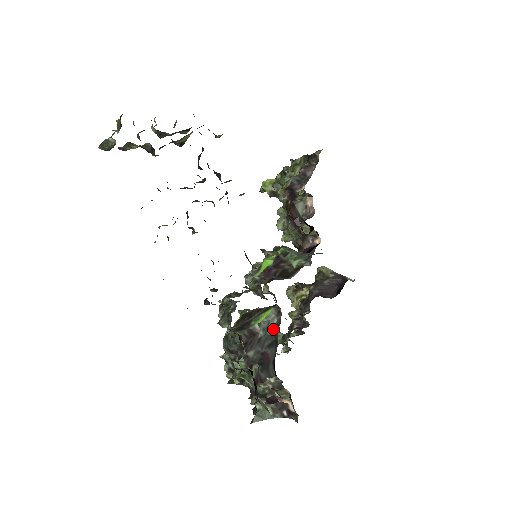
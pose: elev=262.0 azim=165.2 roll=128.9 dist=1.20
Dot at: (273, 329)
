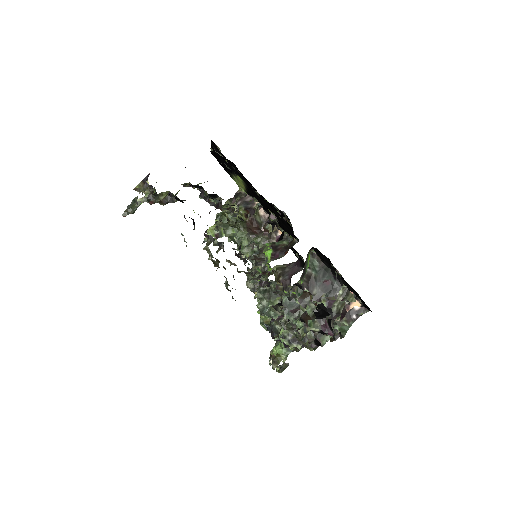
Dot at: (318, 265)
